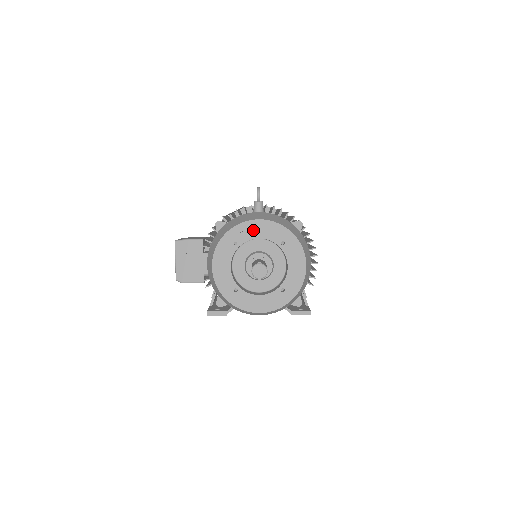
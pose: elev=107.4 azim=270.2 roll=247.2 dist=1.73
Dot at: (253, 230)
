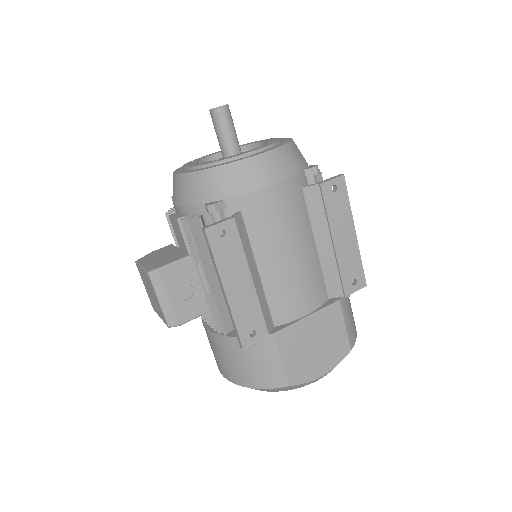
Dot at: (208, 155)
